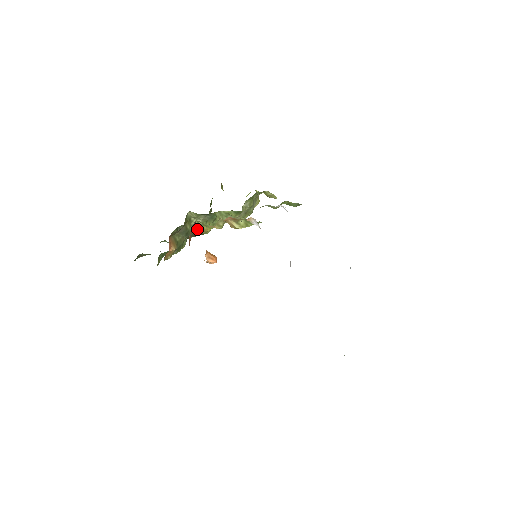
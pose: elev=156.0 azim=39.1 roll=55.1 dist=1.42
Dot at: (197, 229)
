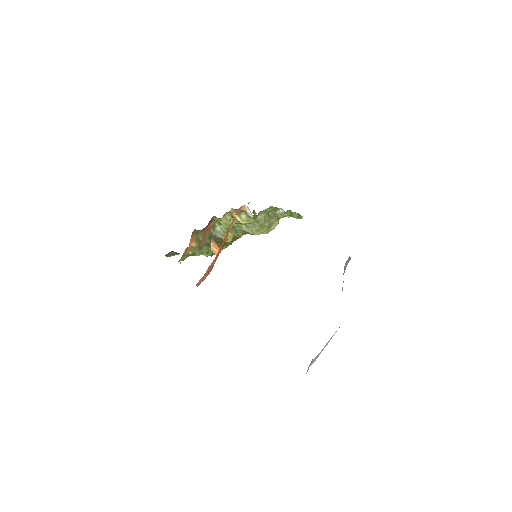
Dot at: (219, 234)
